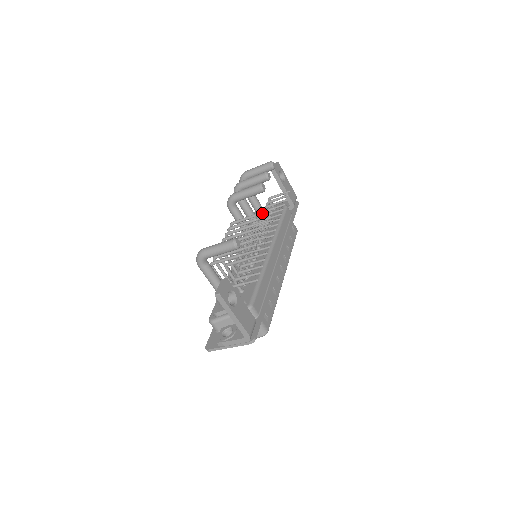
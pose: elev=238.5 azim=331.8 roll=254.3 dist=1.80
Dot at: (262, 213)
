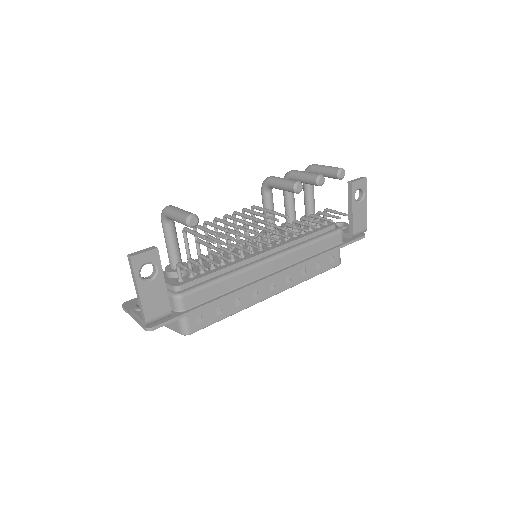
Dot at: (280, 214)
